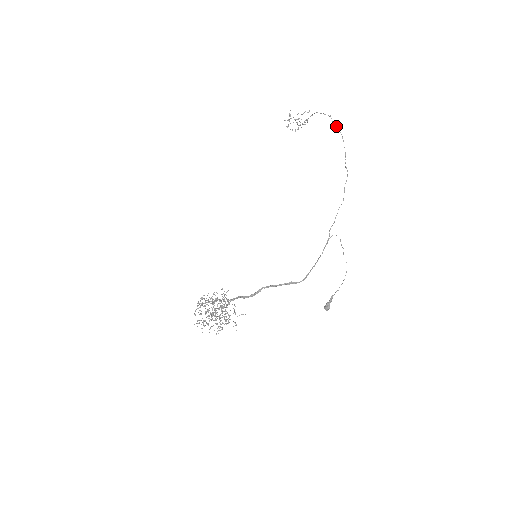
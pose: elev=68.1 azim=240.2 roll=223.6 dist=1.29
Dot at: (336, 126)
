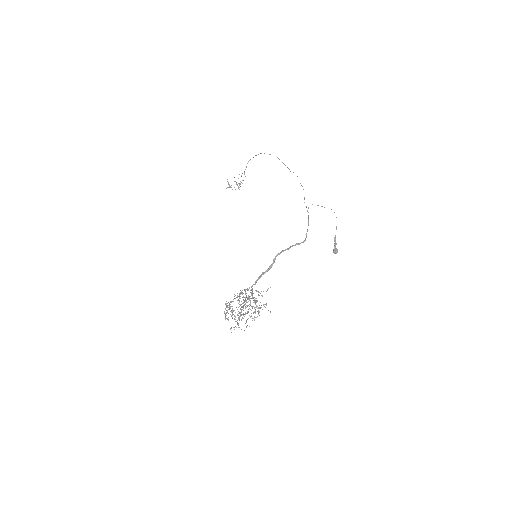
Dot at: (269, 154)
